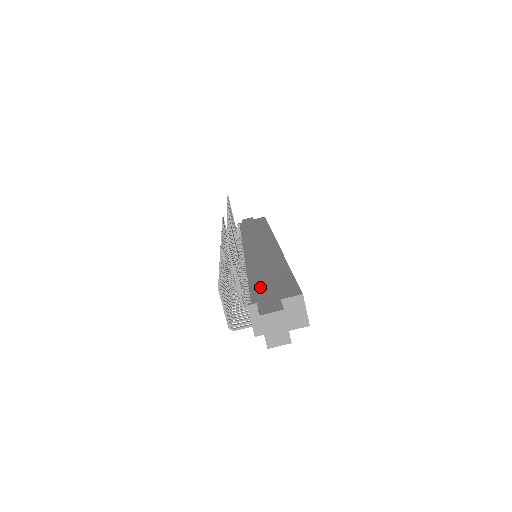
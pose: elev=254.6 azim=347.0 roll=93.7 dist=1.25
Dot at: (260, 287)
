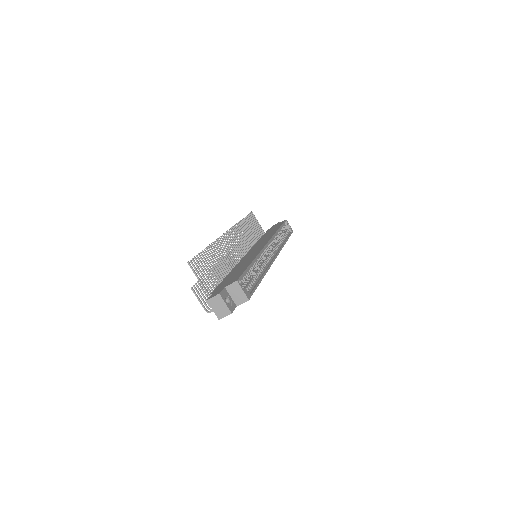
Dot at: (225, 281)
